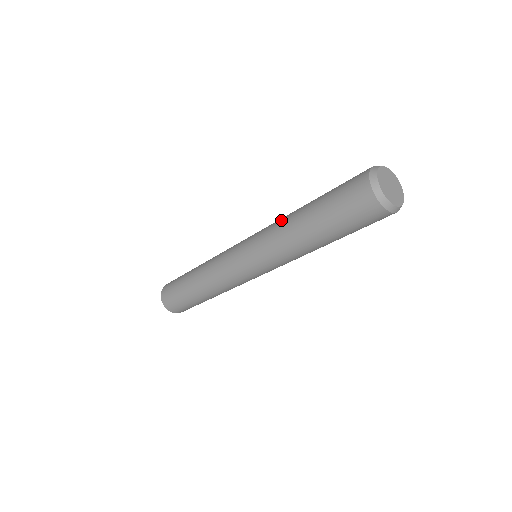
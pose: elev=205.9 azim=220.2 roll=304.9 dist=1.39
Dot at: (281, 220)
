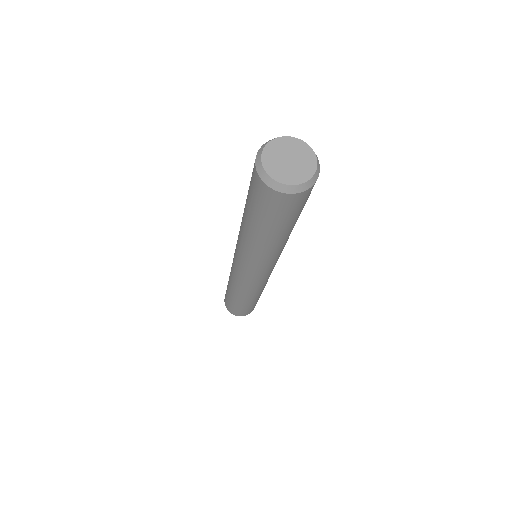
Dot at: (240, 226)
